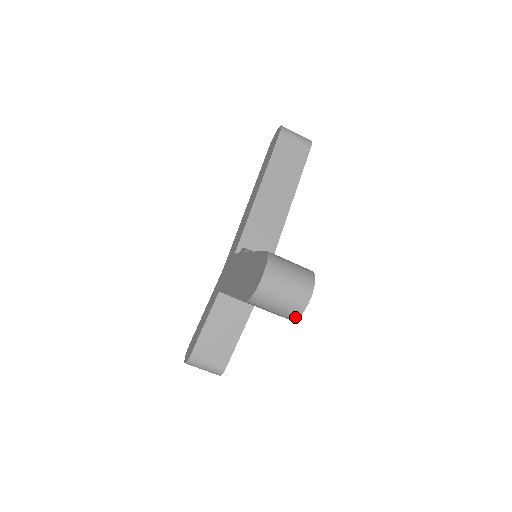
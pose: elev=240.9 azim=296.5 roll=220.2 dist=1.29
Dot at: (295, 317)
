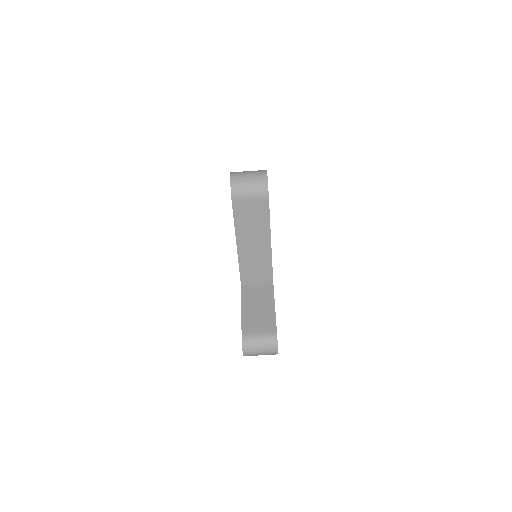
Dot at: (266, 188)
